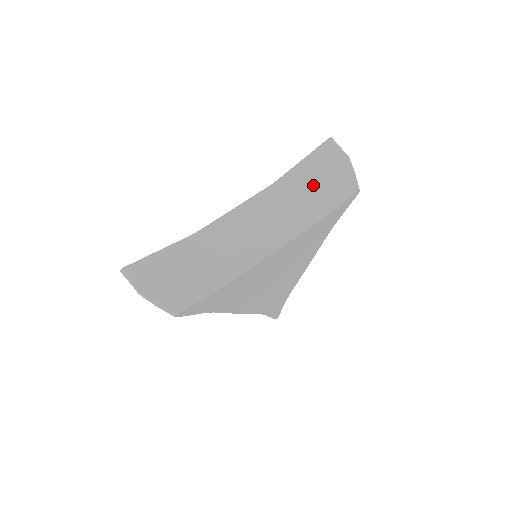
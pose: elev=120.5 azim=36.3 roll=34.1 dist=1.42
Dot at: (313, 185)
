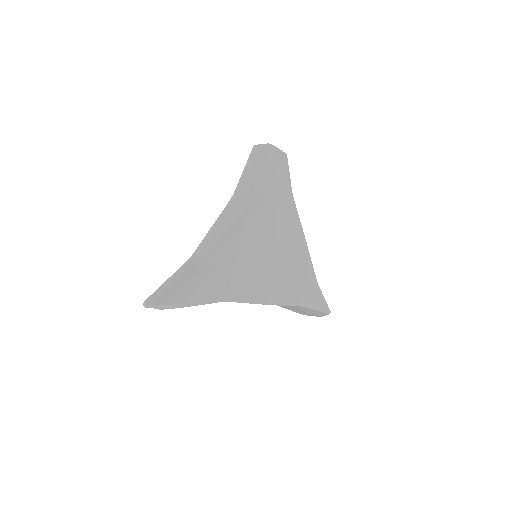
Dot at: (255, 176)
